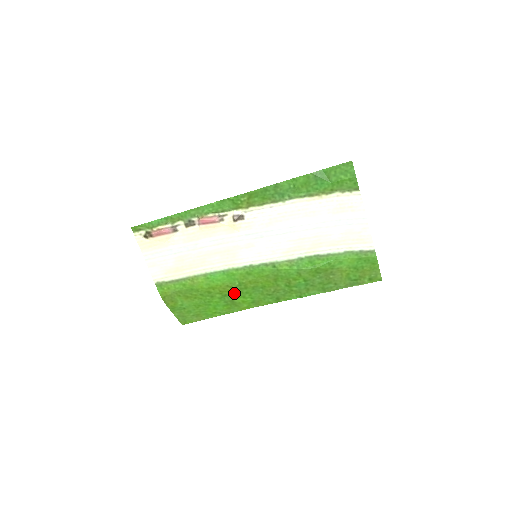
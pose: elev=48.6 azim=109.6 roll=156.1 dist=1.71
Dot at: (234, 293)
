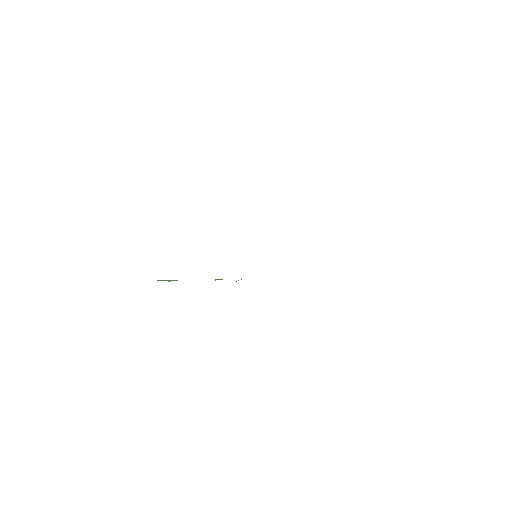
Dot at: occluded
